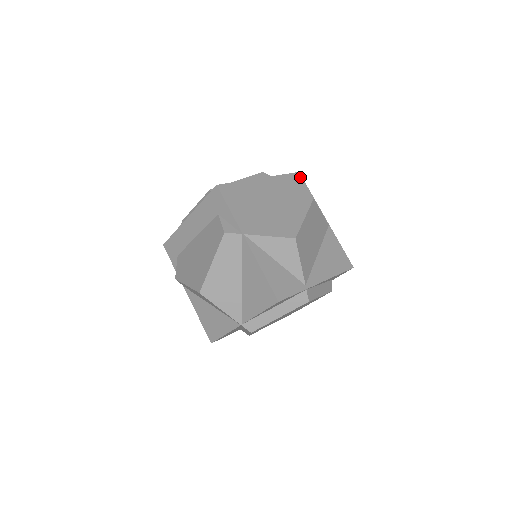
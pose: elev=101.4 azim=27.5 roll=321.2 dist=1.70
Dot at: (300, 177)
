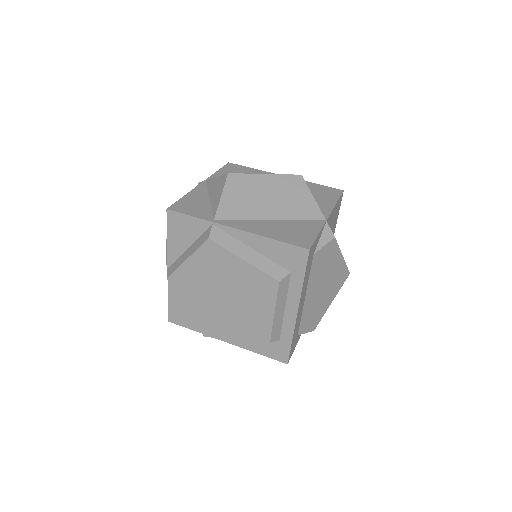
Dot at: (339, 192)
